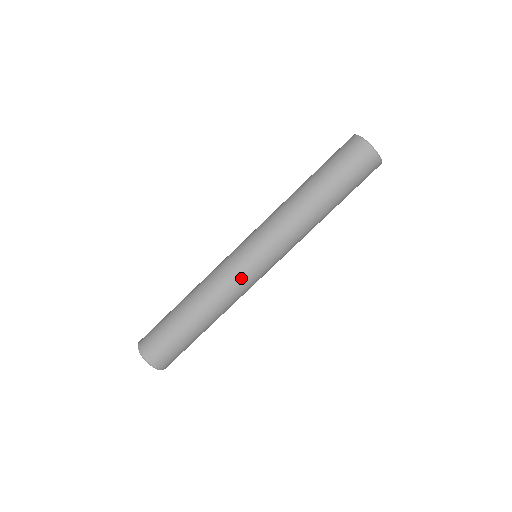
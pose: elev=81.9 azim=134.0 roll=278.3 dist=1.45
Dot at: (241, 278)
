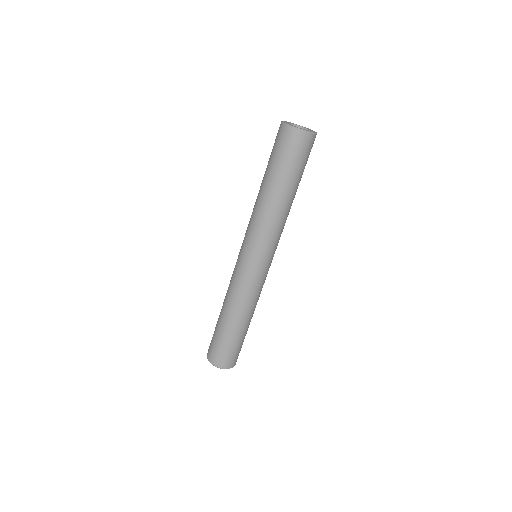
Dot at: (251, 281)
